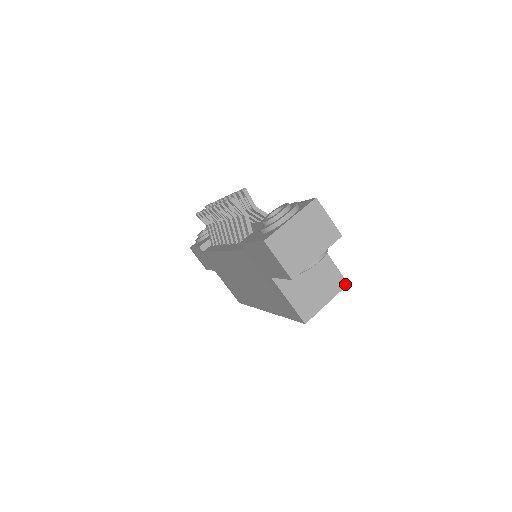
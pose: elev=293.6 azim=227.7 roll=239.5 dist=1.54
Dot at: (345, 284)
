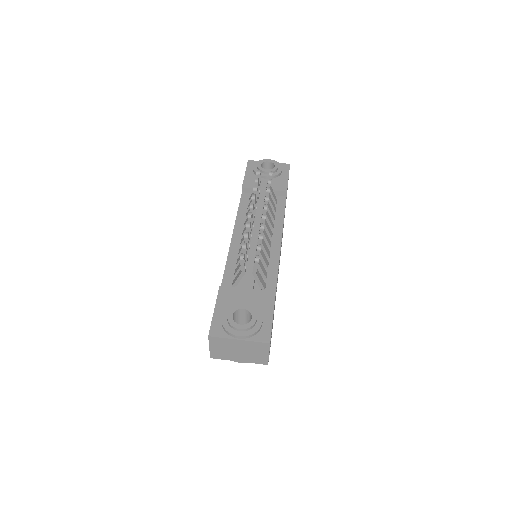
Dot at: occluded
